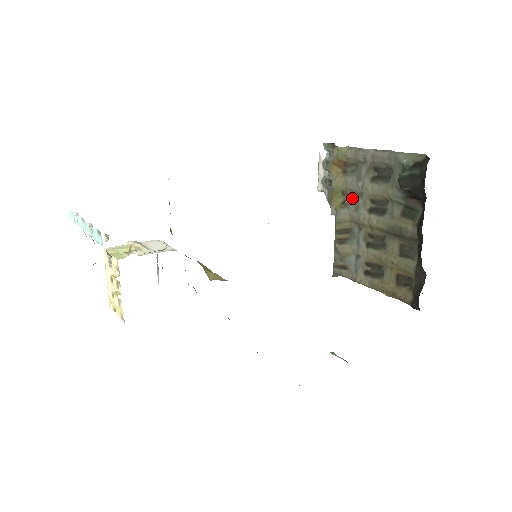
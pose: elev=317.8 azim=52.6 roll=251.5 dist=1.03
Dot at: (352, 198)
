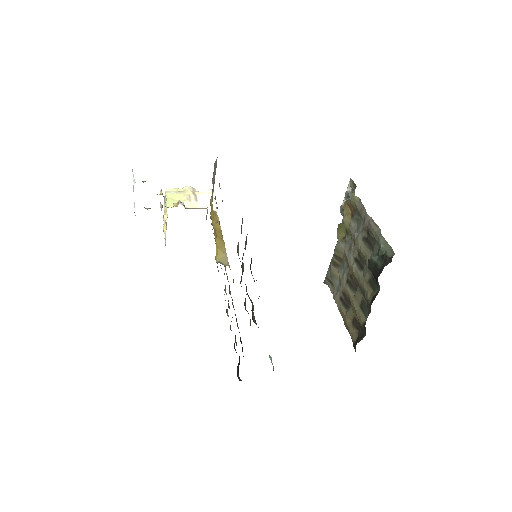
Dot at: (350, 240)
